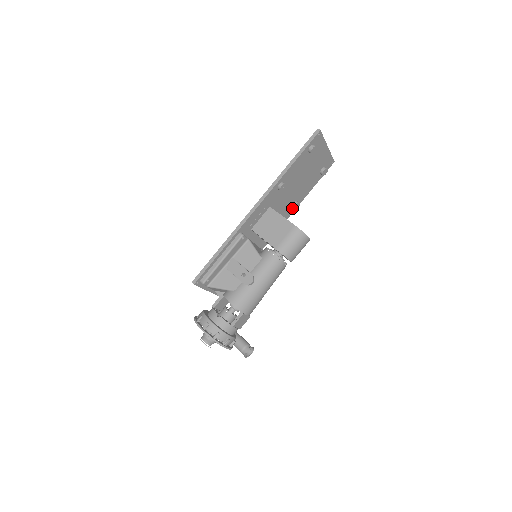
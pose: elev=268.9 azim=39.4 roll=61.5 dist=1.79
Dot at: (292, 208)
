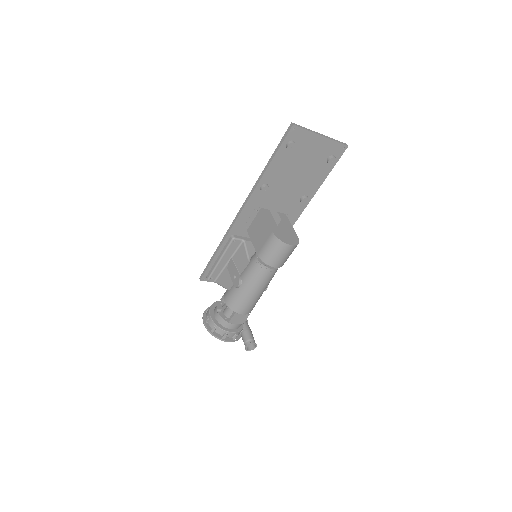
Dot at: occluded
